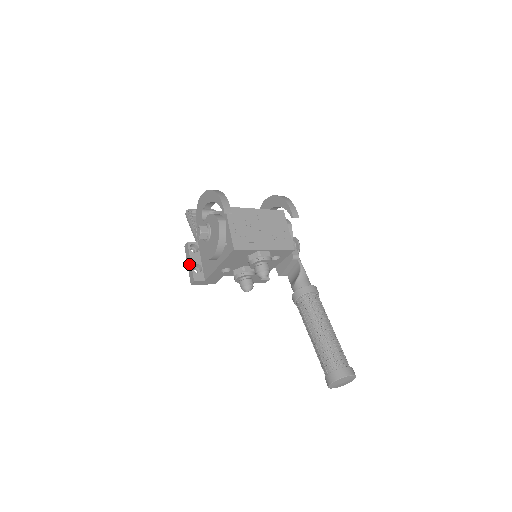
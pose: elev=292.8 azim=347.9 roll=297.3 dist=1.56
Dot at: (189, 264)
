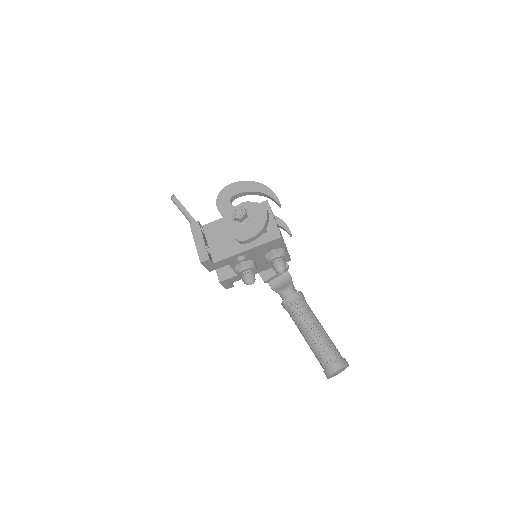
Dot at: (200, 242)
